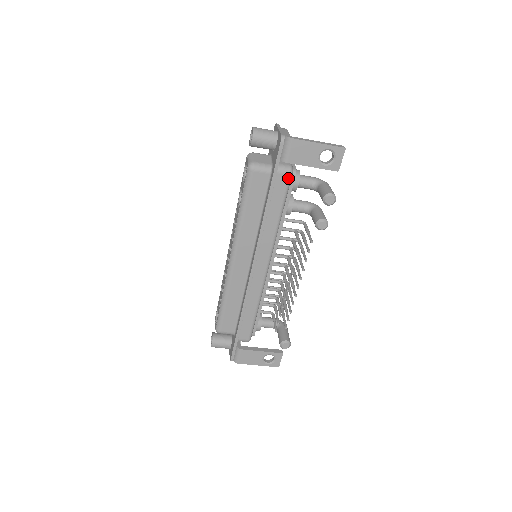
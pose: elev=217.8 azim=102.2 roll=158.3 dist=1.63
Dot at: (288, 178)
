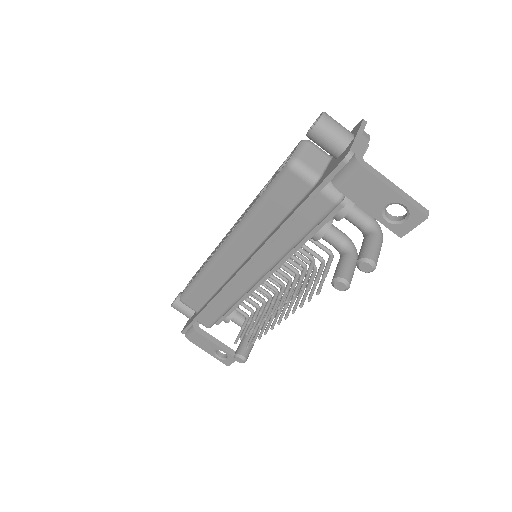
Dot at: (331, 206)
